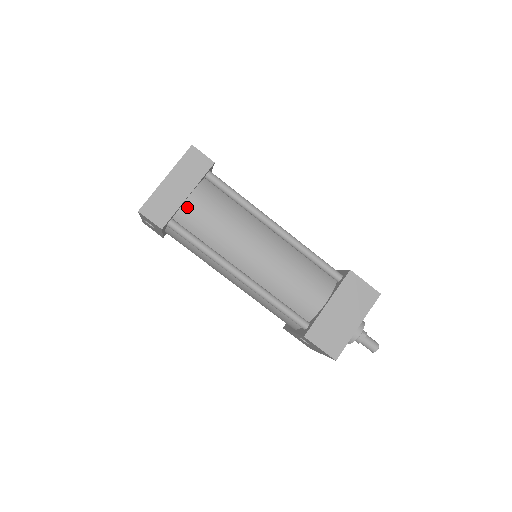
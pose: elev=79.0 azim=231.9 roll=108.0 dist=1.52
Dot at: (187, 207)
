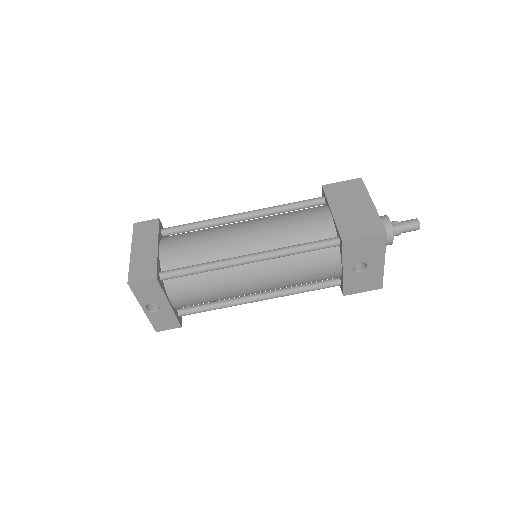
Dot at: (164, 255)
